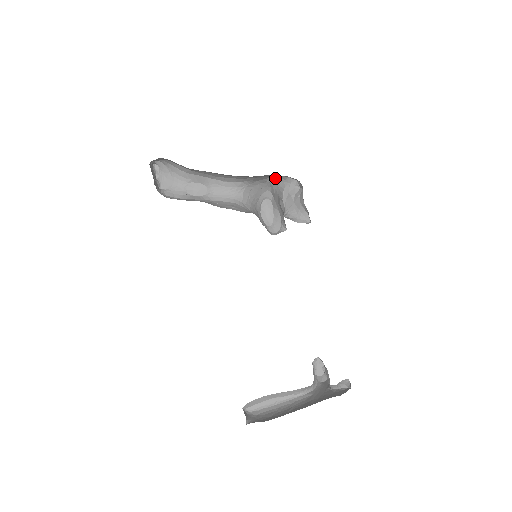
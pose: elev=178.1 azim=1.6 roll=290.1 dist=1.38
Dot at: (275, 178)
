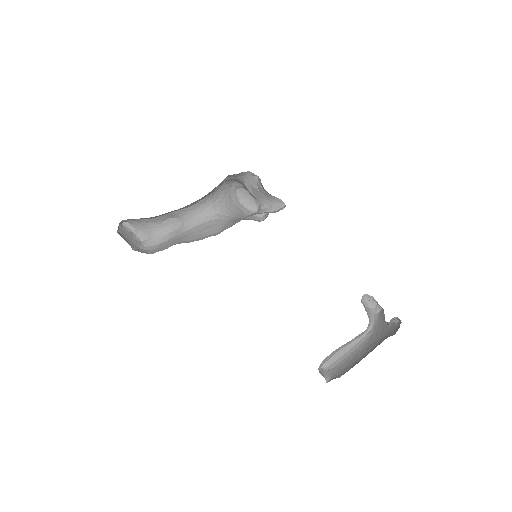
Dot at: (231, 176)
